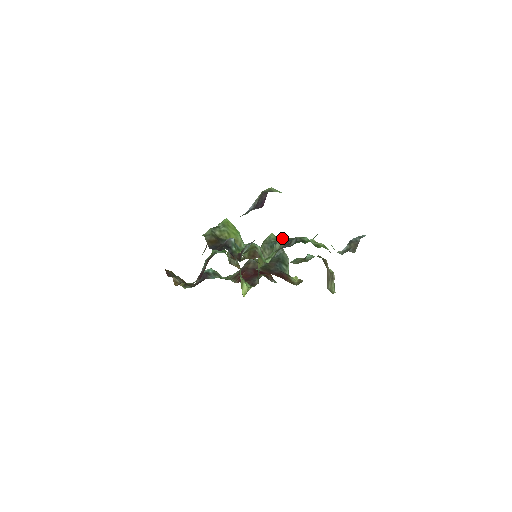
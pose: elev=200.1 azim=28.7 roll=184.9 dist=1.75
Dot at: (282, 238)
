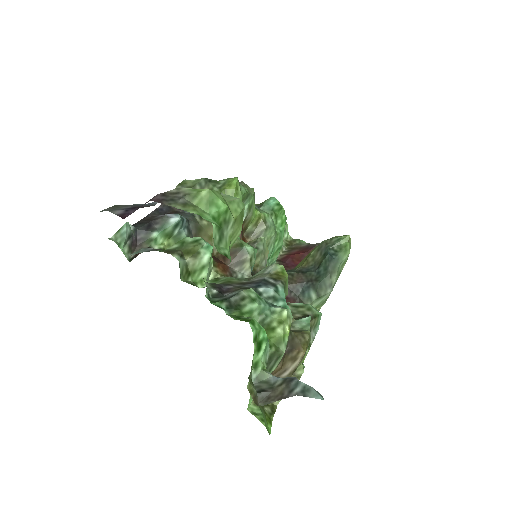
Dot at: (278, 266)
